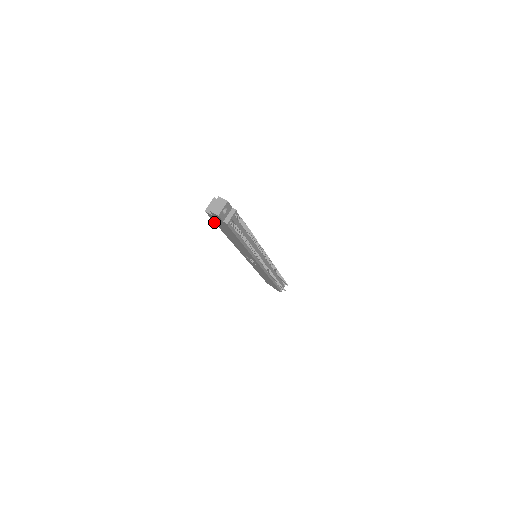
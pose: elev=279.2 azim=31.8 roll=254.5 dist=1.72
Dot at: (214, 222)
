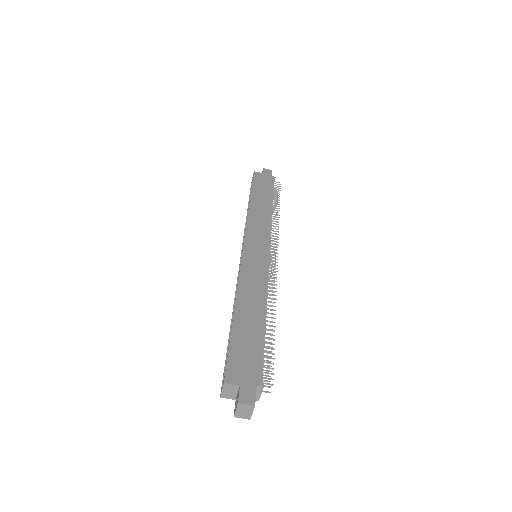
Dot at: occluded
